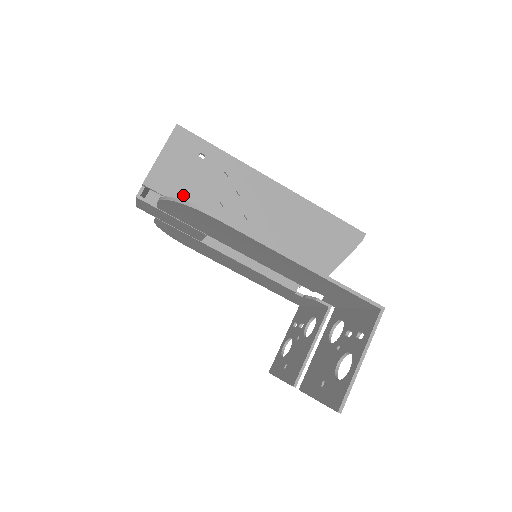
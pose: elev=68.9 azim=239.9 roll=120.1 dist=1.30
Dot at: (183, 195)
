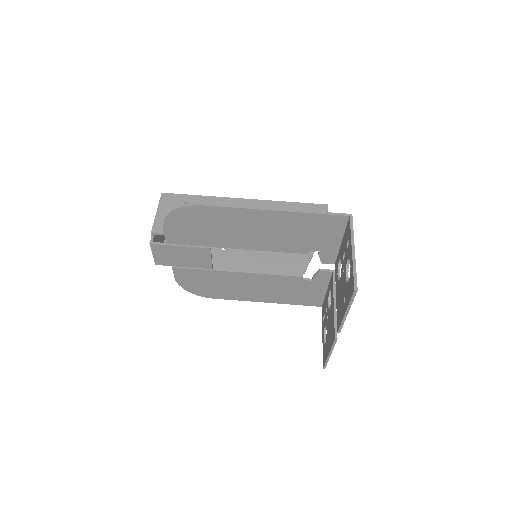
Dot at: occluded
